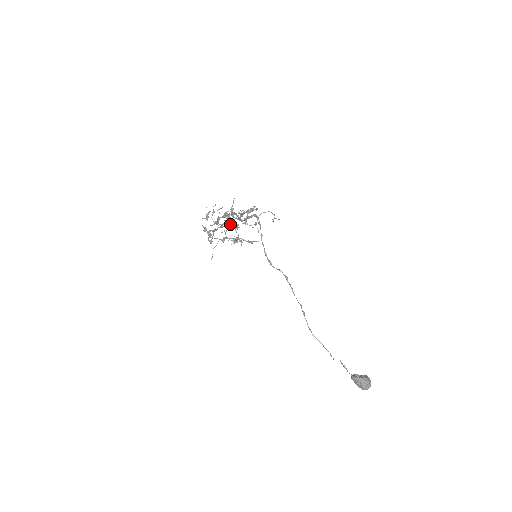
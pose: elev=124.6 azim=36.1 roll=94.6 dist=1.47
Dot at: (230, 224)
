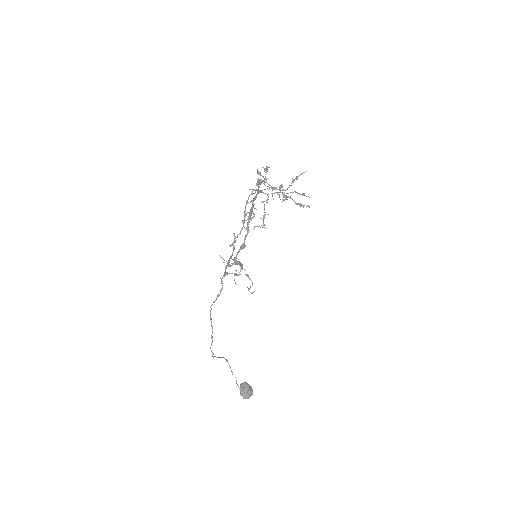
Dot at: (240, 232)
